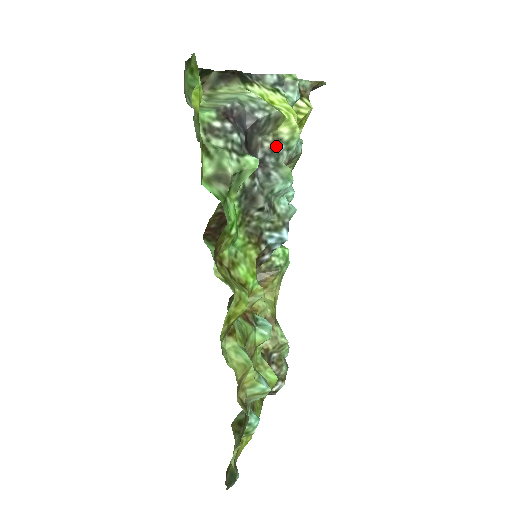
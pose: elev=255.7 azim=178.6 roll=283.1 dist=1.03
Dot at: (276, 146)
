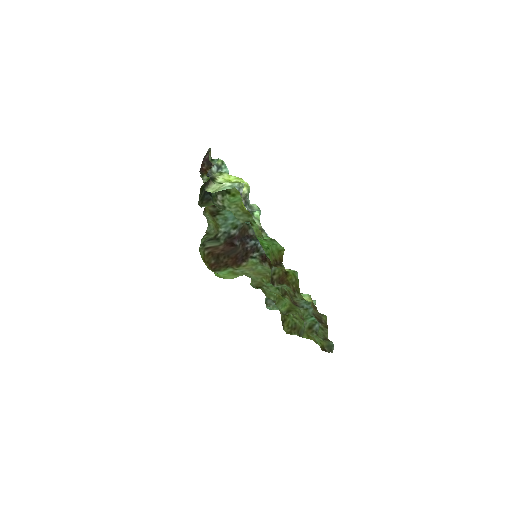
Dot at: (245, 199)
